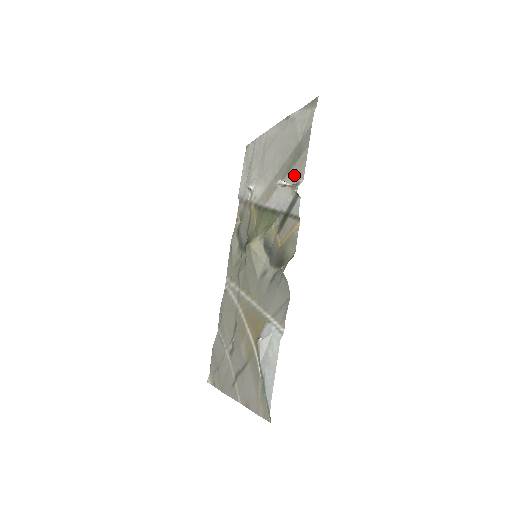
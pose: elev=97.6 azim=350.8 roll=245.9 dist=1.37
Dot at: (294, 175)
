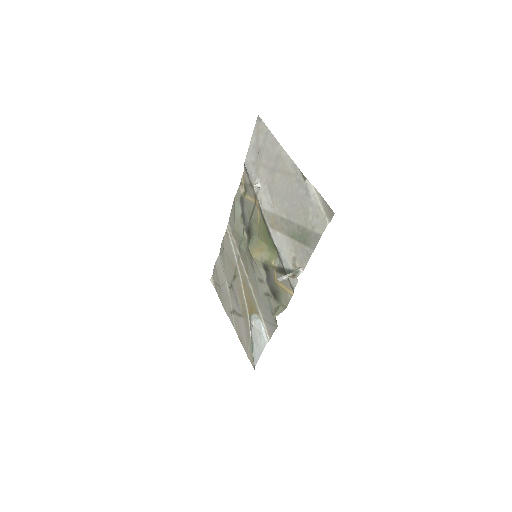
Dot at: (297, 252)
